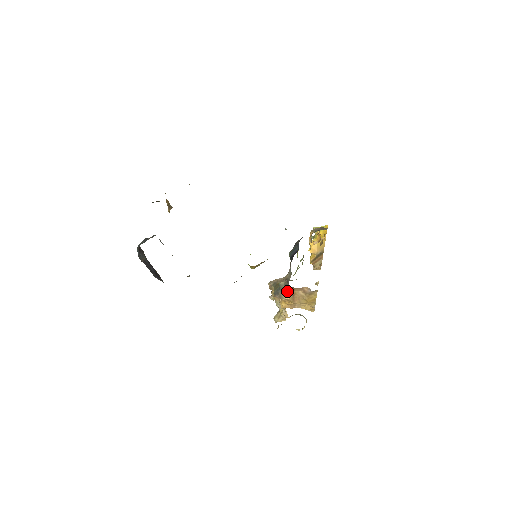
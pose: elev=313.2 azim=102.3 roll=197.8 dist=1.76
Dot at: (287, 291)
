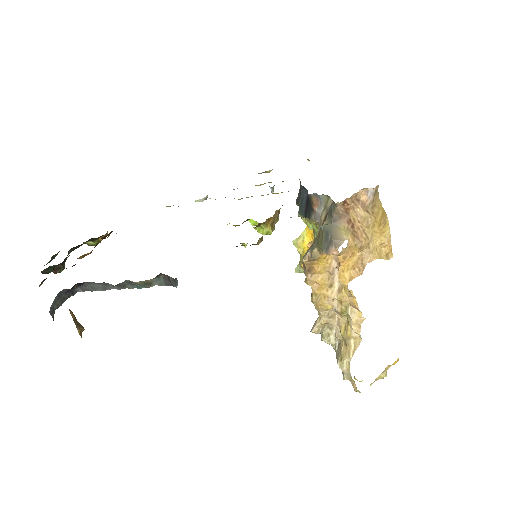
Dot at: (340, 225)
